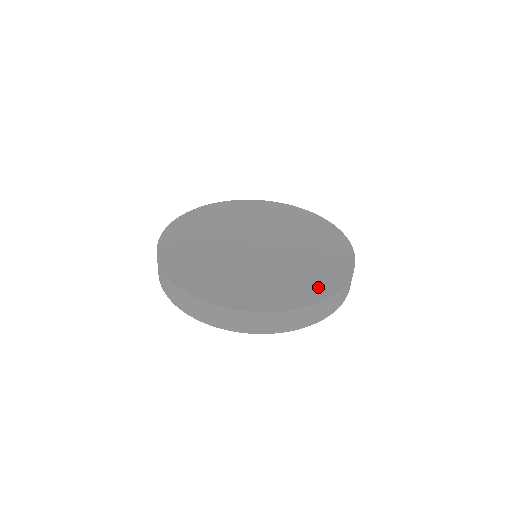
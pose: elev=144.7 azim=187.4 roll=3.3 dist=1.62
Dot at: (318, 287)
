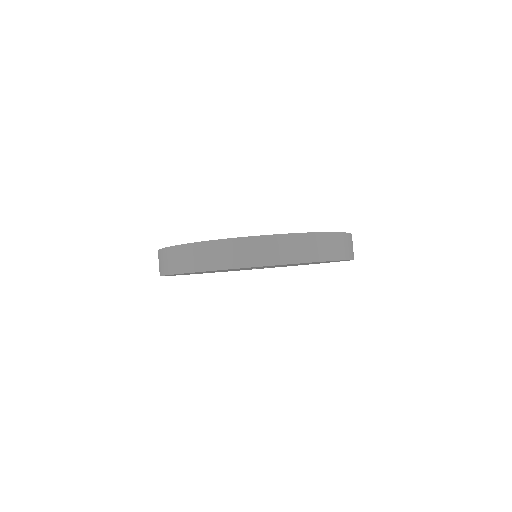
Dot at: occluded
